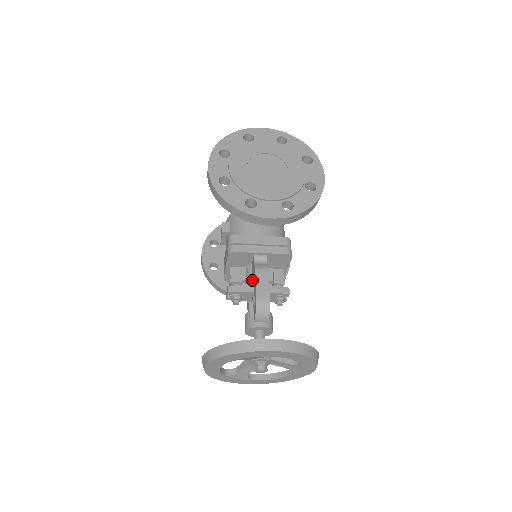
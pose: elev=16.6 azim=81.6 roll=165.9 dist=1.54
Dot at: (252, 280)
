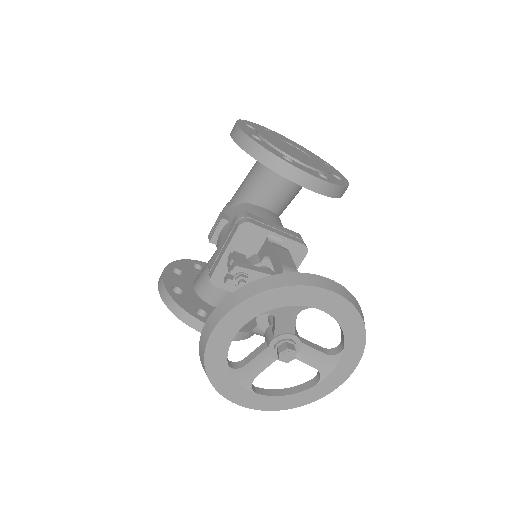
Dot at: occluded
